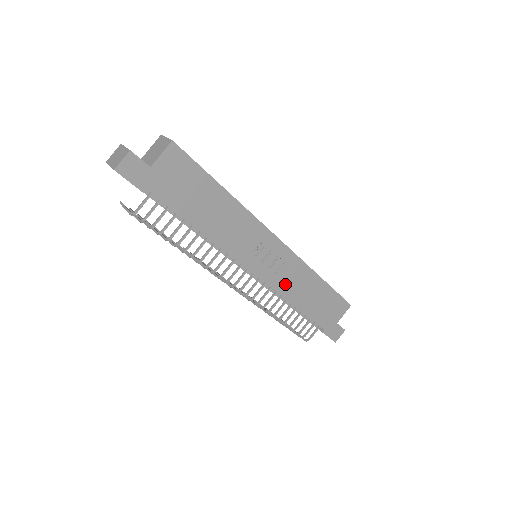
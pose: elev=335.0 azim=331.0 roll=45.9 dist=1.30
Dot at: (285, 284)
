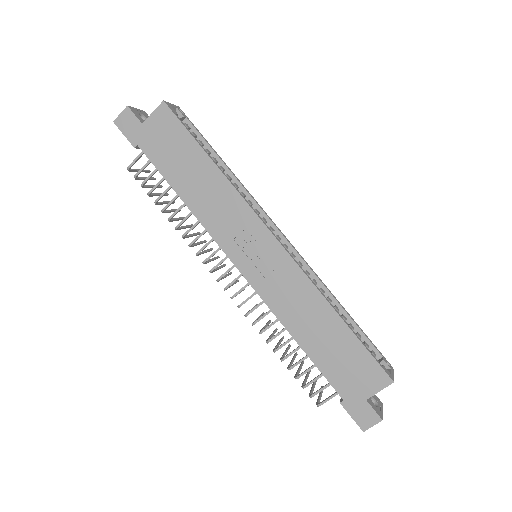
Dot at: (281, 301)
